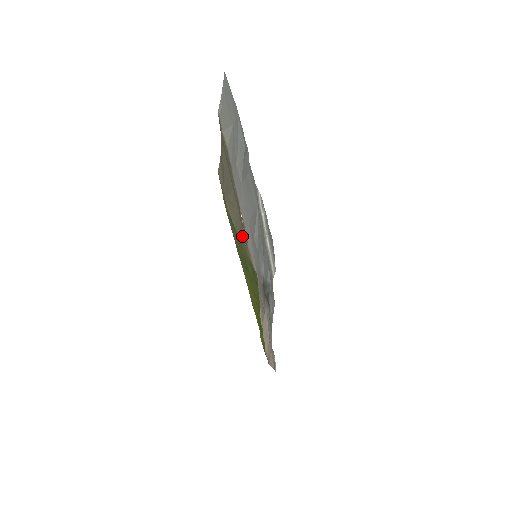
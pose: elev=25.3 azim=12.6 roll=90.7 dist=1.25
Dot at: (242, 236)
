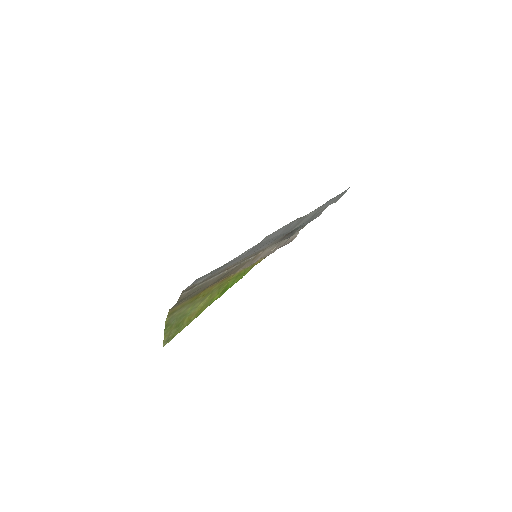
Dot at: (218, 280)
